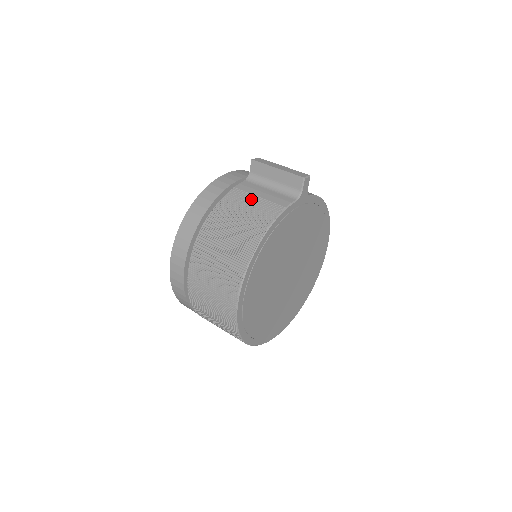
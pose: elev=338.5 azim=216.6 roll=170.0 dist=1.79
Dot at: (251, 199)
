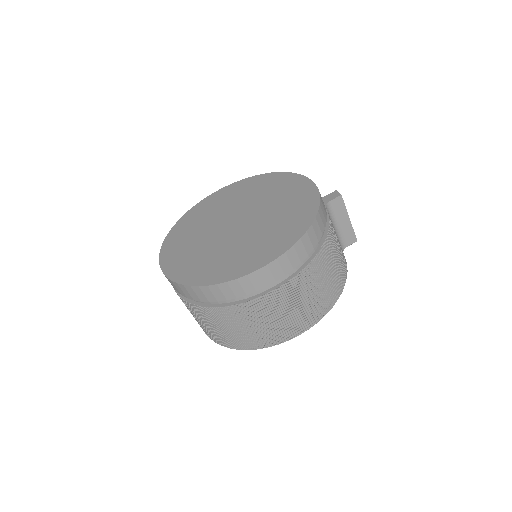
Dot at: occluded
